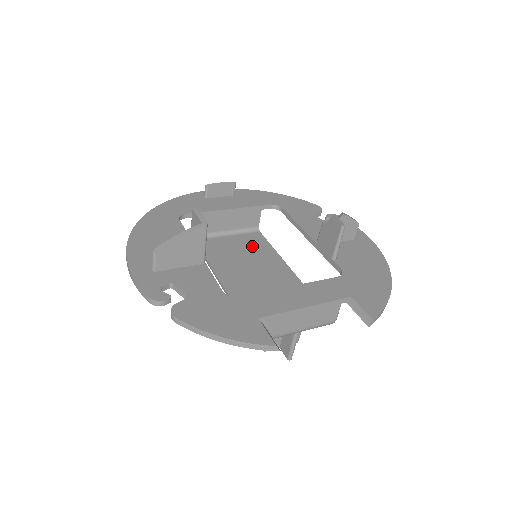
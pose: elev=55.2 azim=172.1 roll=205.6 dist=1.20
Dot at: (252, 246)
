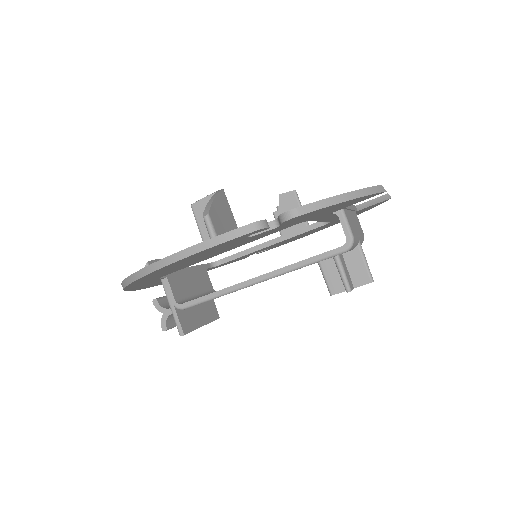
Dot at: occluded
